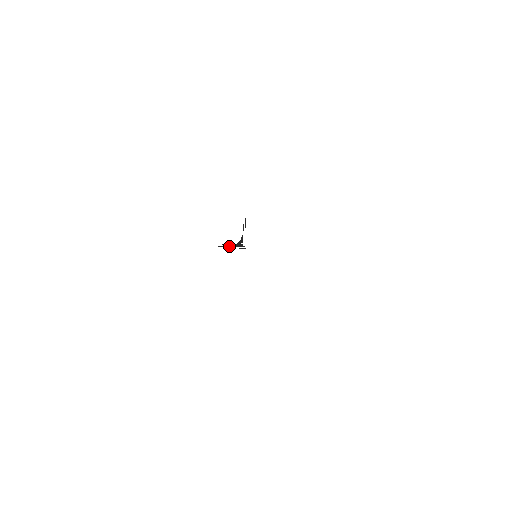
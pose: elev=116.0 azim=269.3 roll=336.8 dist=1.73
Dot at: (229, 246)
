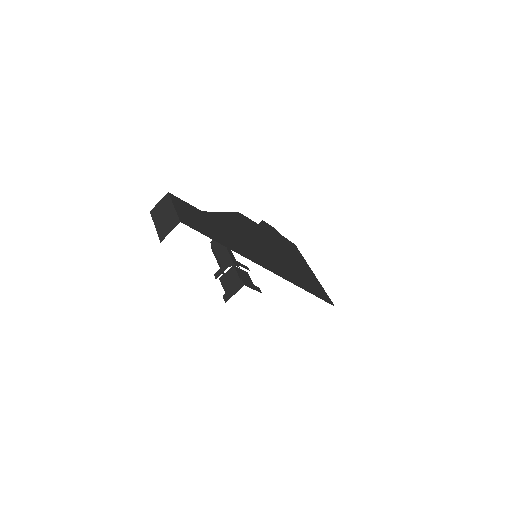
Dot at: occluded
